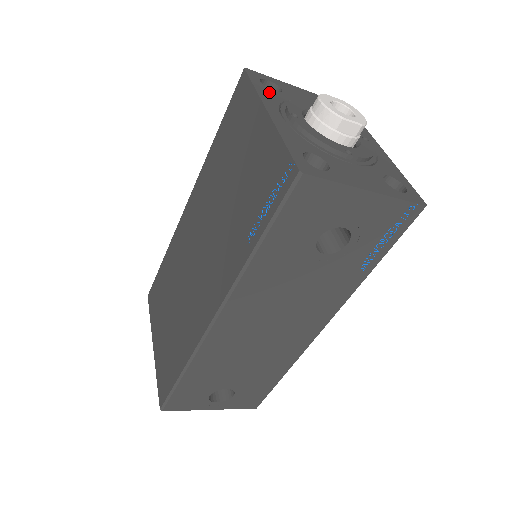
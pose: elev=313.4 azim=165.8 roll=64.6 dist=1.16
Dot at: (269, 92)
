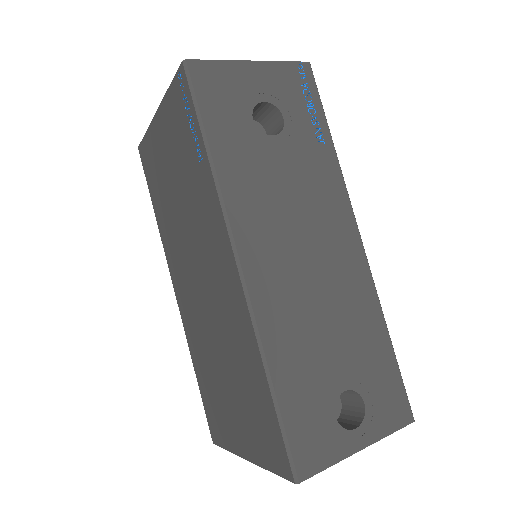
Dot at: occluded
